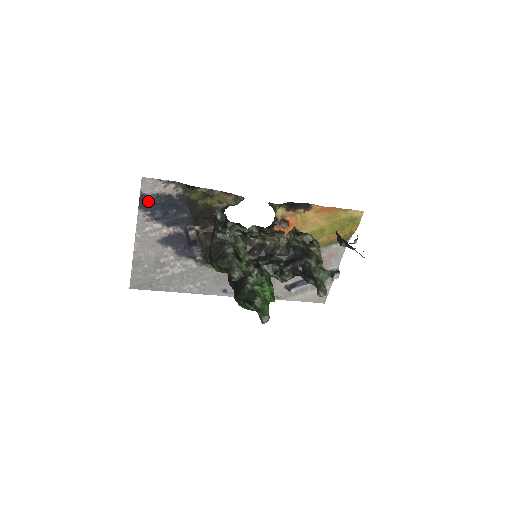
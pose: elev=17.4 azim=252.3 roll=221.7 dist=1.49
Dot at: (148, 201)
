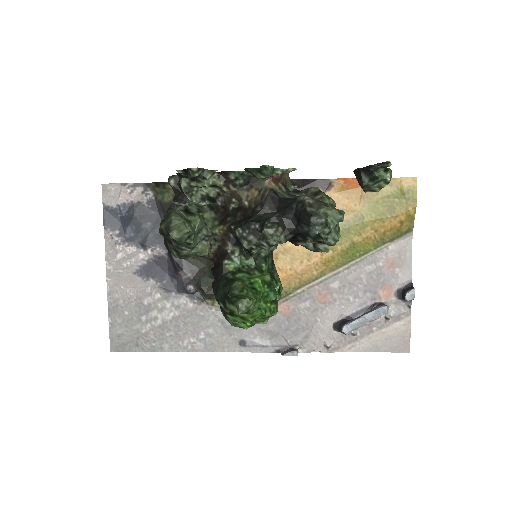
Dot at: (114, 216)
